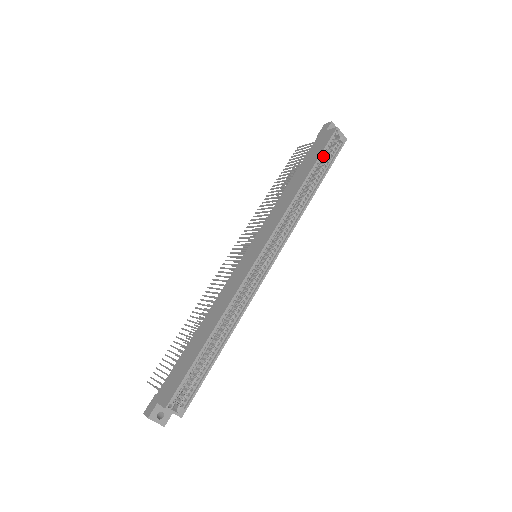
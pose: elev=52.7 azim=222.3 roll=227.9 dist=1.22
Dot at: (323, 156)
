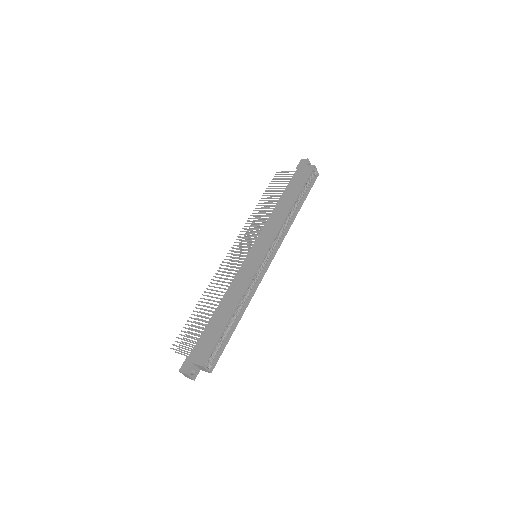
Dot at: (304, 186)
